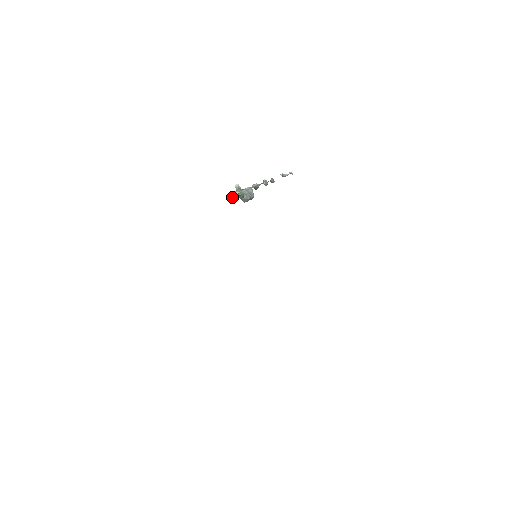
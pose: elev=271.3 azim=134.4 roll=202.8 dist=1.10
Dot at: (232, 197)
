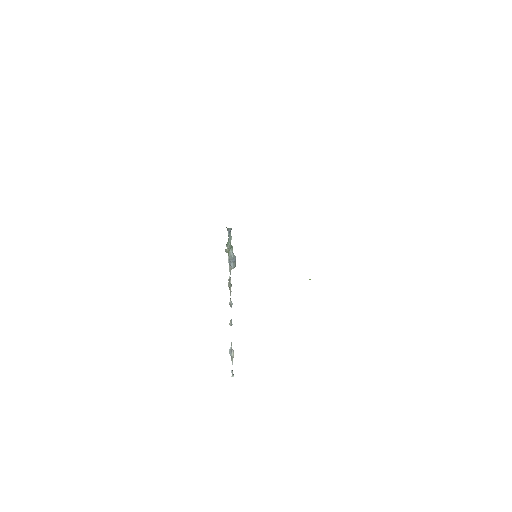
Dot at: (230, 236)
